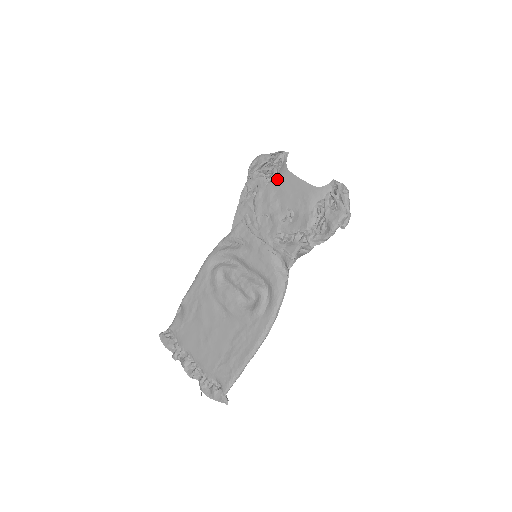
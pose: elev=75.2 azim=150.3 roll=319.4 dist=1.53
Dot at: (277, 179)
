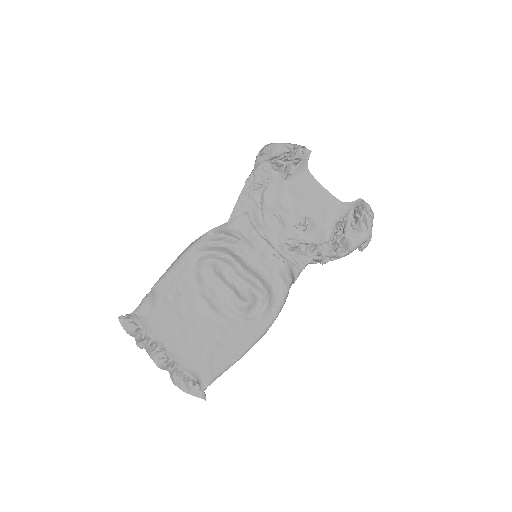
Dot at: (294, 178)
